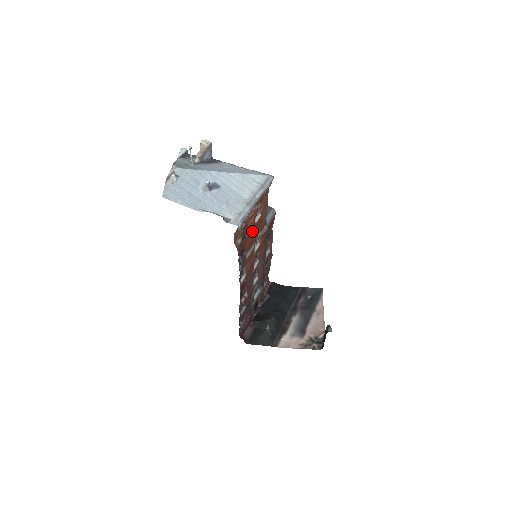
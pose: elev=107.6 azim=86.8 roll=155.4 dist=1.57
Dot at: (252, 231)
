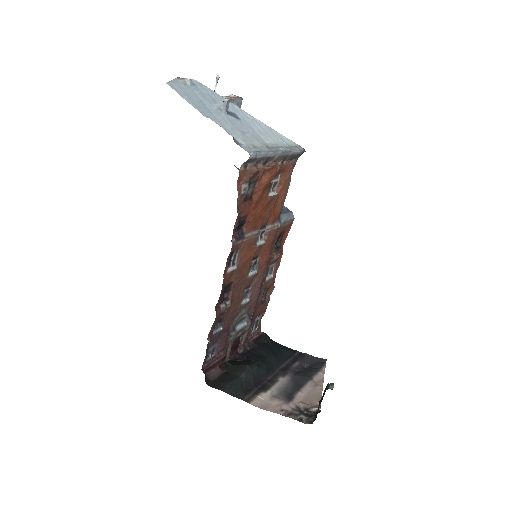
Dot at: (262, 204)
